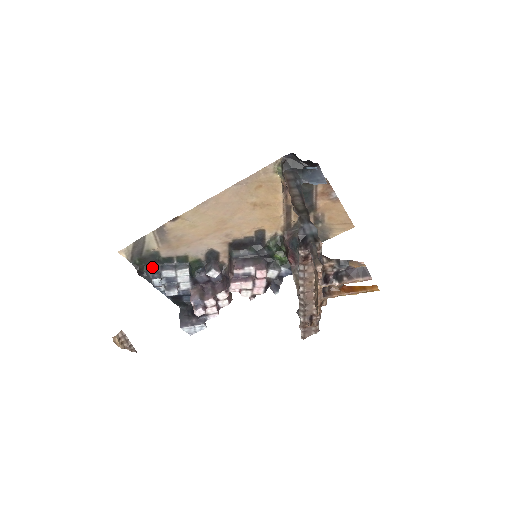
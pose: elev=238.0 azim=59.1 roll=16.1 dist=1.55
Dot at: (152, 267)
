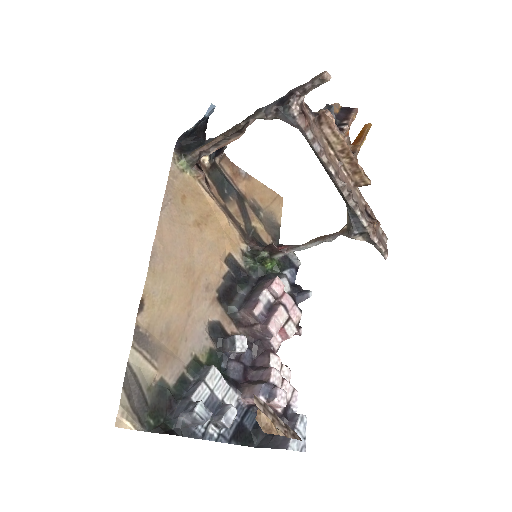
Dot at: (174, 412)
